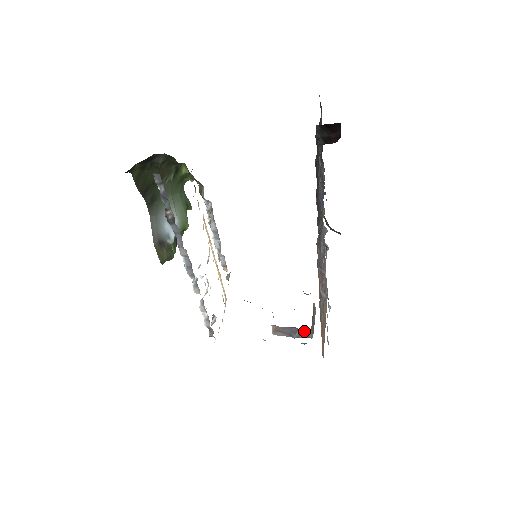
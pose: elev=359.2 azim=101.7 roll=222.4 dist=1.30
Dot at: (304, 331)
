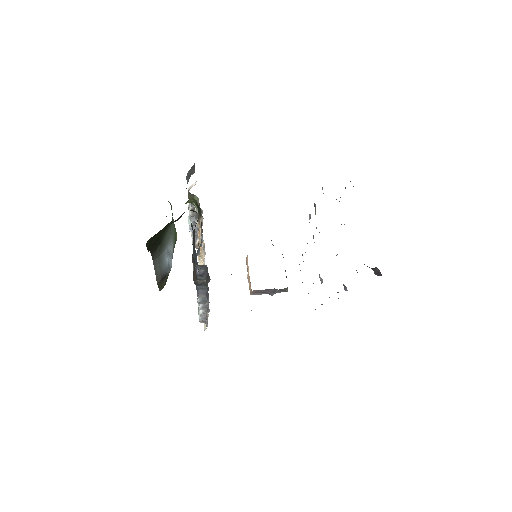
Dot at: (282, 289)
